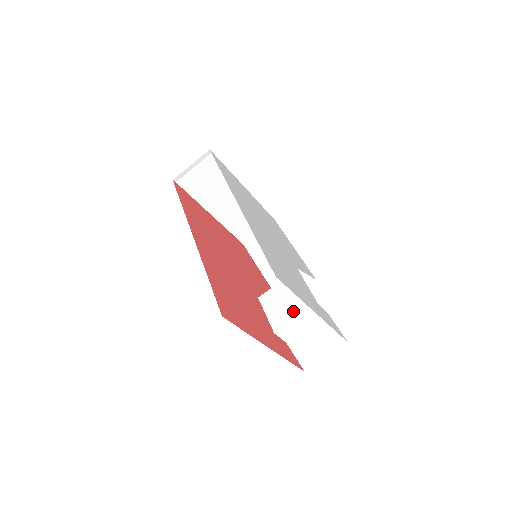
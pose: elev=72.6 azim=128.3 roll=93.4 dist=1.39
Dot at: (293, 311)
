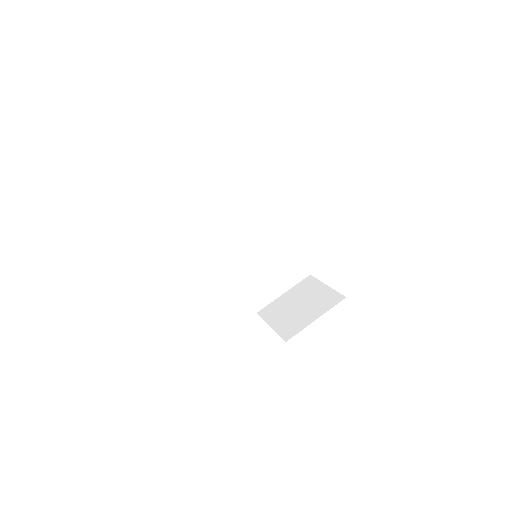
Dot at: (311, 313)
